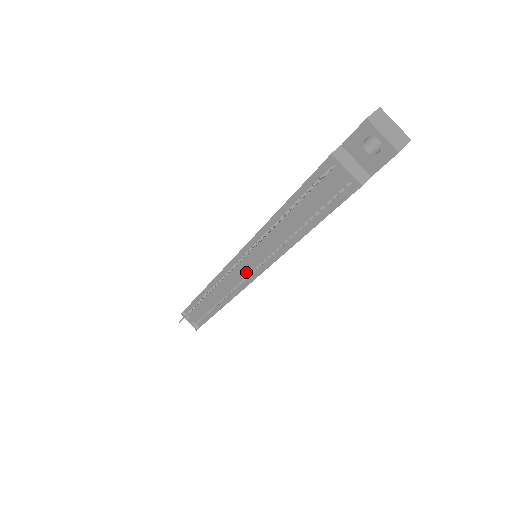
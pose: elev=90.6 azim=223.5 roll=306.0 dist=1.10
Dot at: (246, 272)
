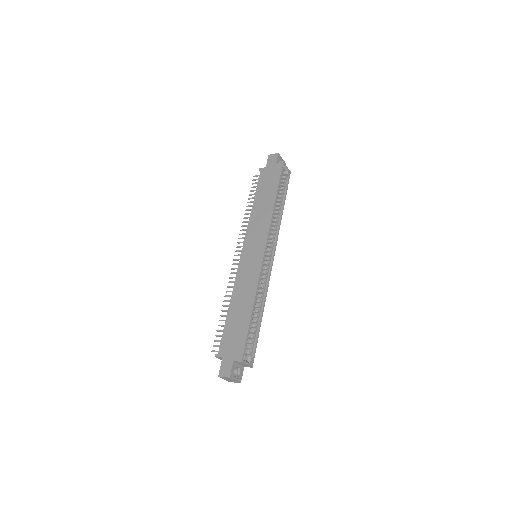
Dot at: occluded
